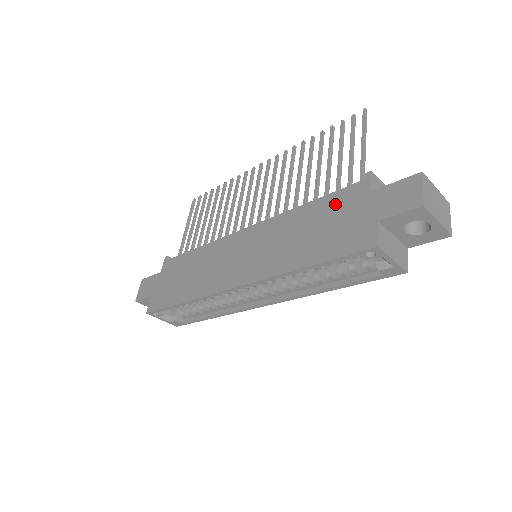
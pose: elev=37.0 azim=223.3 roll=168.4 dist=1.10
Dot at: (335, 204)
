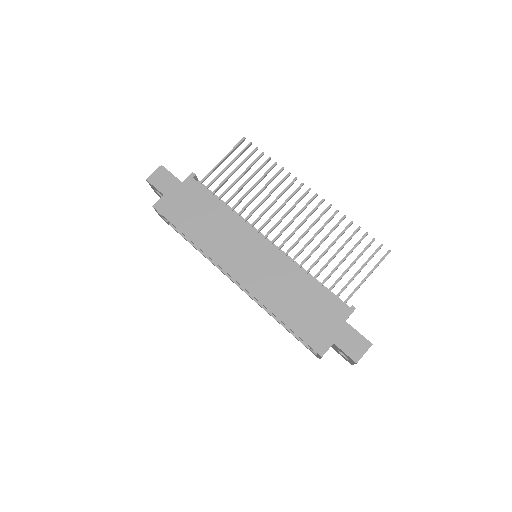
Dot at: (325, 302)
